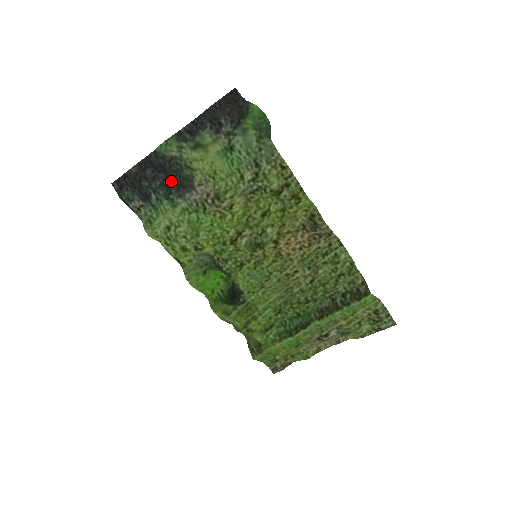
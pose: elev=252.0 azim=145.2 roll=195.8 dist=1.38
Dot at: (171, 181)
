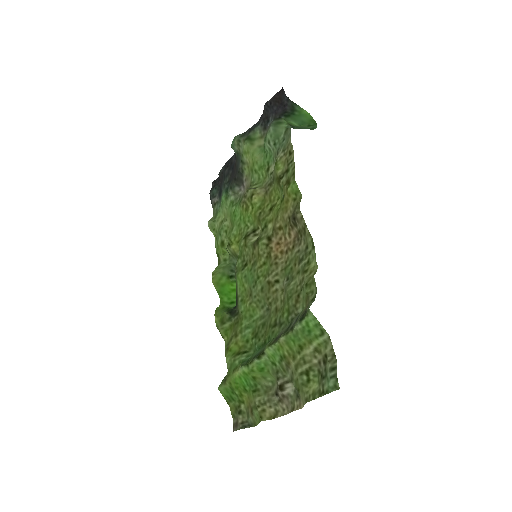
Dot at: (233, 176)
